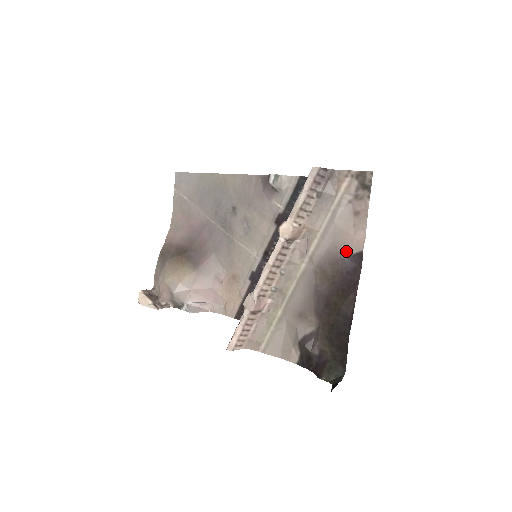
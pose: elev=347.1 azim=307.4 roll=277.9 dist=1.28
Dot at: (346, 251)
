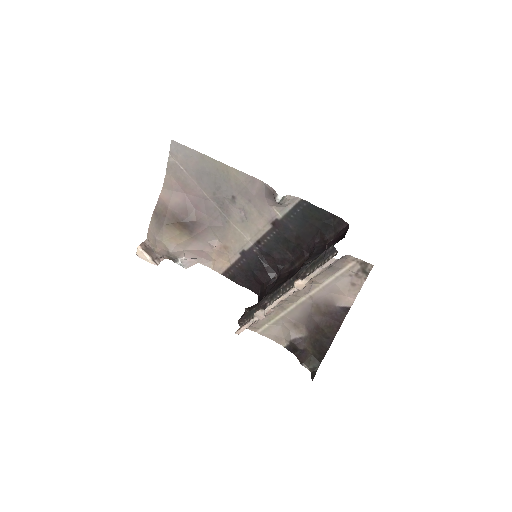
Dot at: (339, 303)
